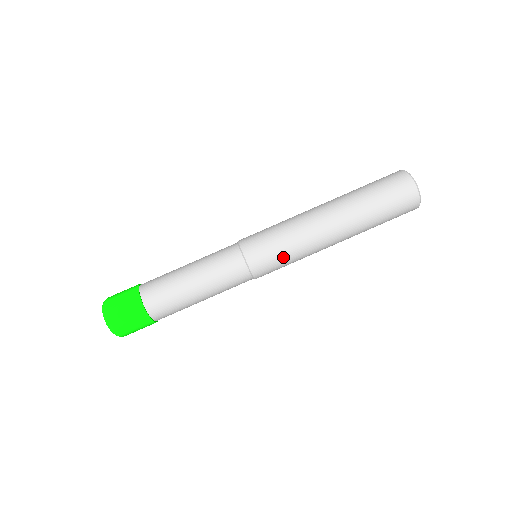
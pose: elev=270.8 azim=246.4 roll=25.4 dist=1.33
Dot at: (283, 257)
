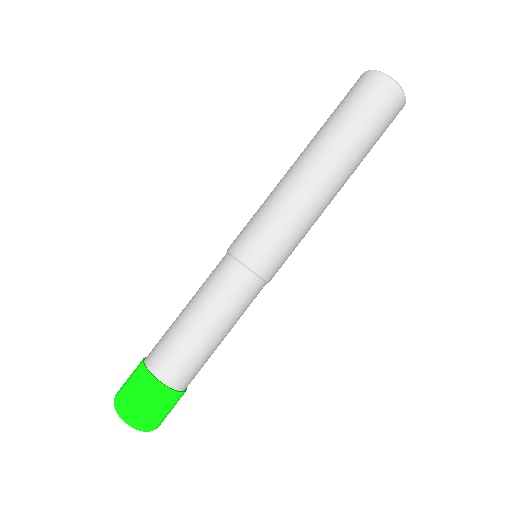
Dot at: (288, 241)
